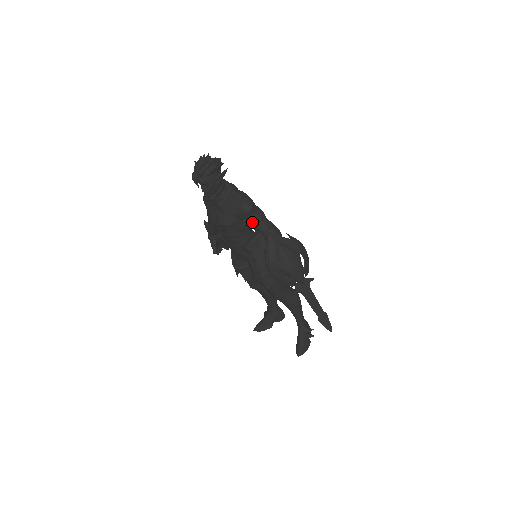
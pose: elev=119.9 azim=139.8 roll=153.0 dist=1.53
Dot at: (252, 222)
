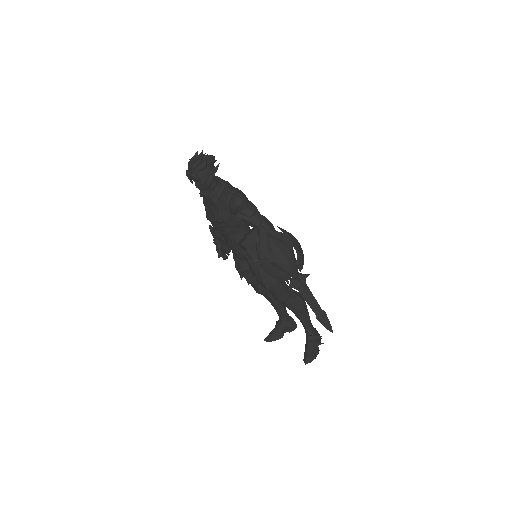
Dot at: (244, 216)
